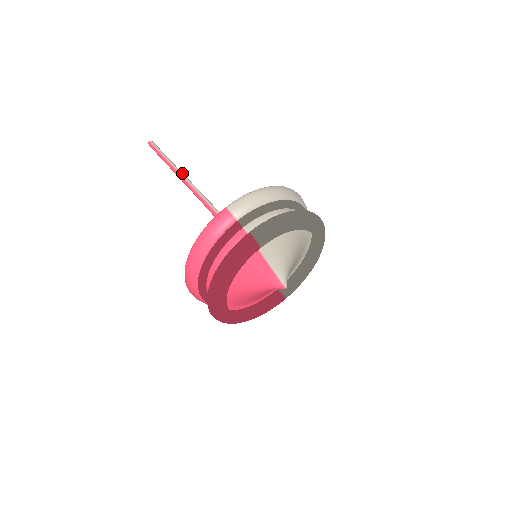
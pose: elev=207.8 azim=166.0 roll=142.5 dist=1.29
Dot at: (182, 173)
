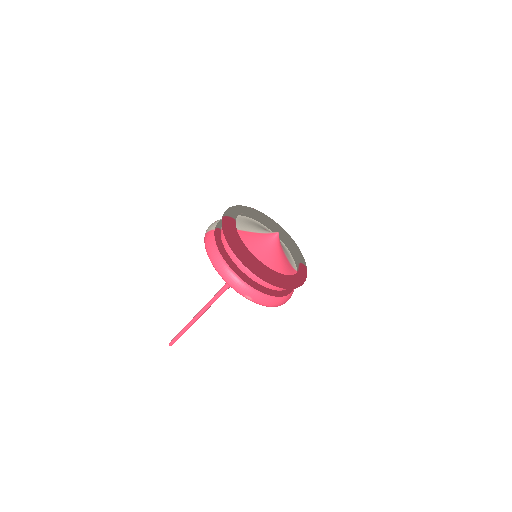
Dot at: (195, 316)
